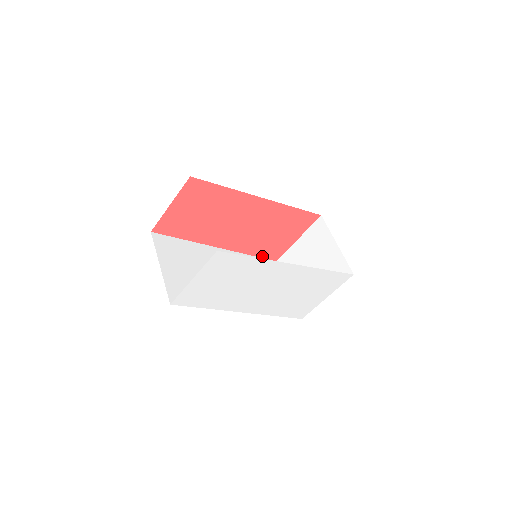
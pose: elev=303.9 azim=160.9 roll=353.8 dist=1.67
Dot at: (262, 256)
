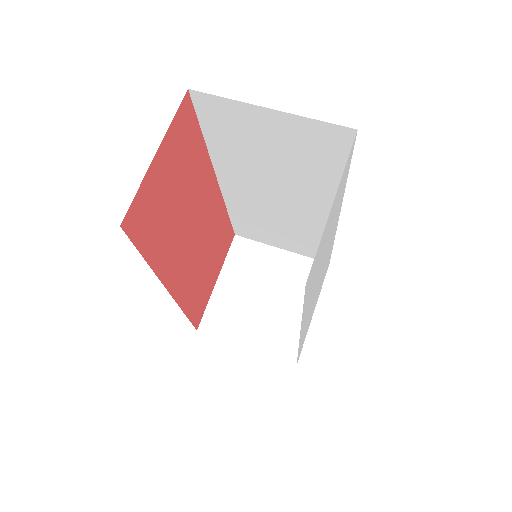
Dot at: (191, 318)
